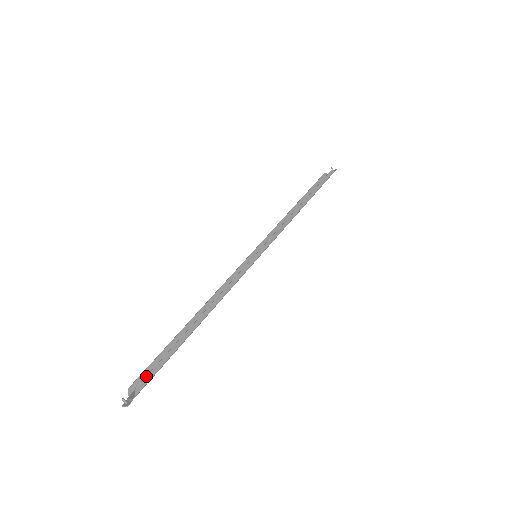
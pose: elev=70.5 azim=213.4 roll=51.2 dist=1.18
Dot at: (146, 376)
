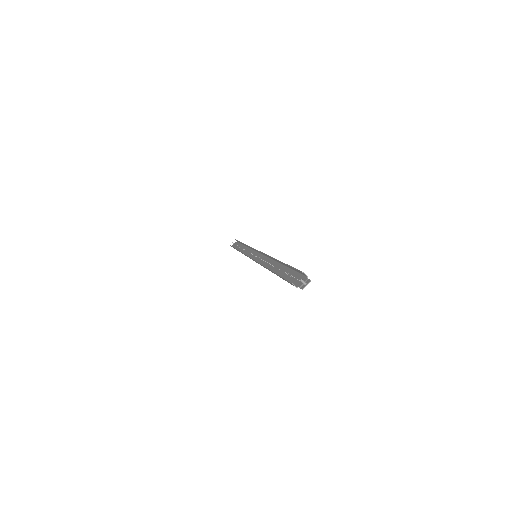
Dot at: occluded
